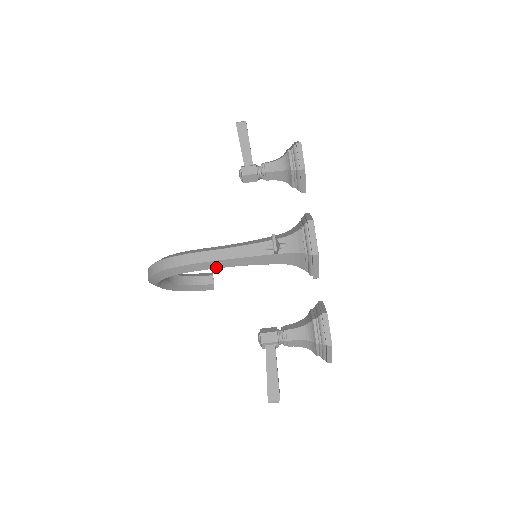
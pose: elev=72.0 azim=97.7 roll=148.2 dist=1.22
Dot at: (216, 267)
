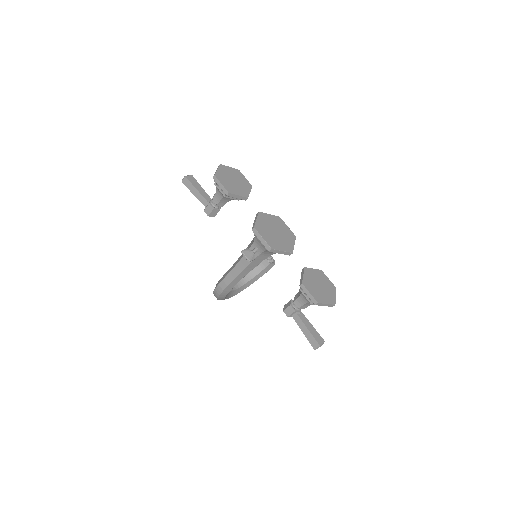
Dot at: occluded
